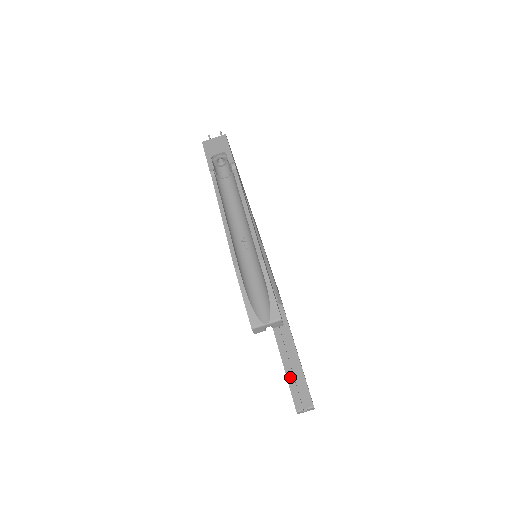
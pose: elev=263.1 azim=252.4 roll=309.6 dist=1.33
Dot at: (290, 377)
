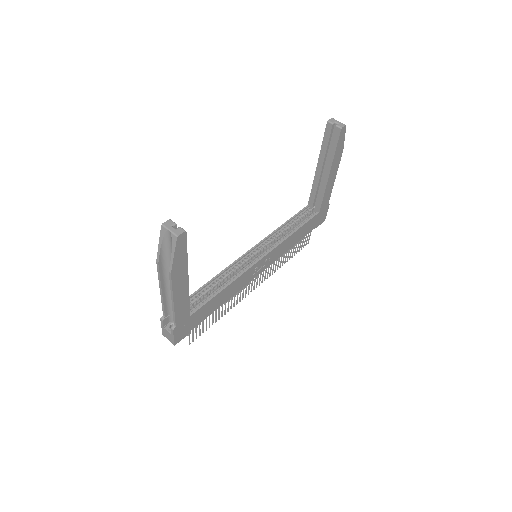
Dot at: occluded
